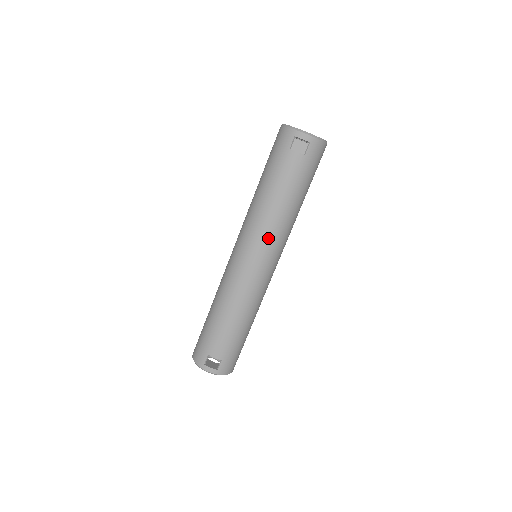
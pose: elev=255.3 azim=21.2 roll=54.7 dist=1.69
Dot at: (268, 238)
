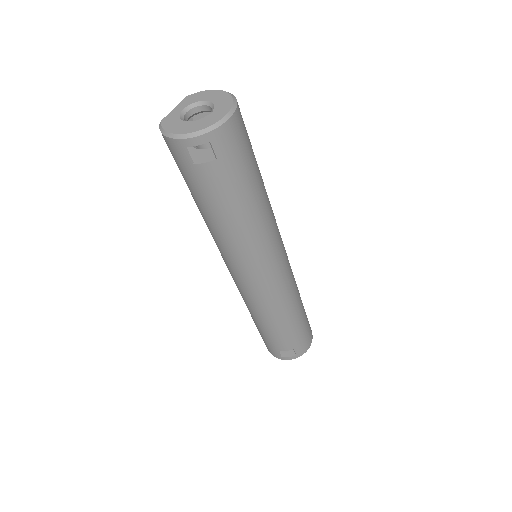
Dot at: (251, 255)
